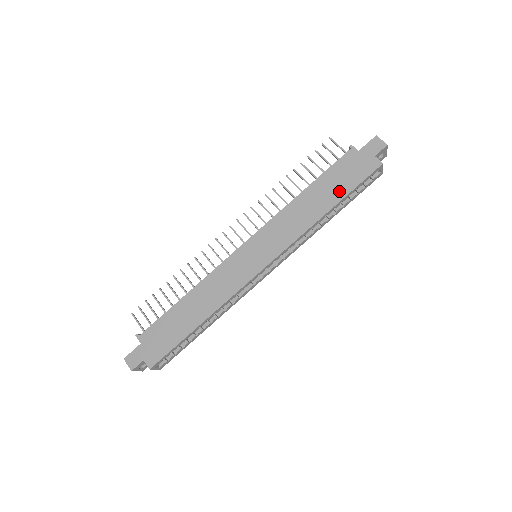
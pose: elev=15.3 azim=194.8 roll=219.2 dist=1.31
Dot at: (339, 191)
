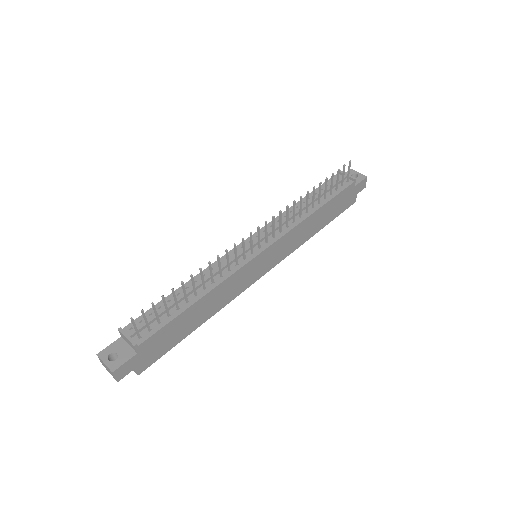
Dot at: (330, 217)
